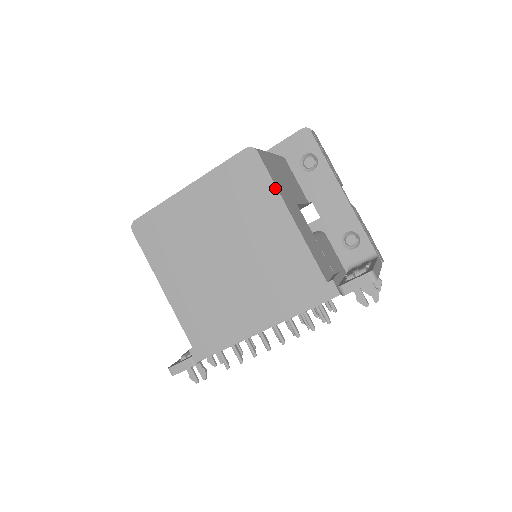
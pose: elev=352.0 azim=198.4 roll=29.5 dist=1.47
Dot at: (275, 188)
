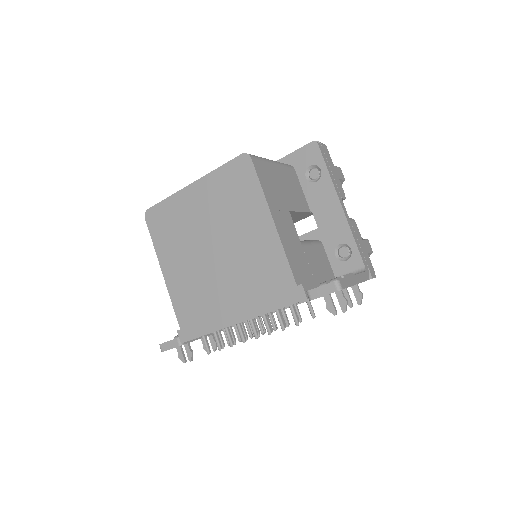
Dot at: (262, 193)
